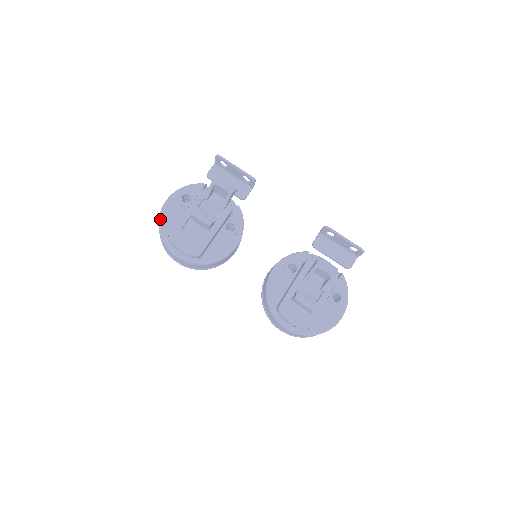
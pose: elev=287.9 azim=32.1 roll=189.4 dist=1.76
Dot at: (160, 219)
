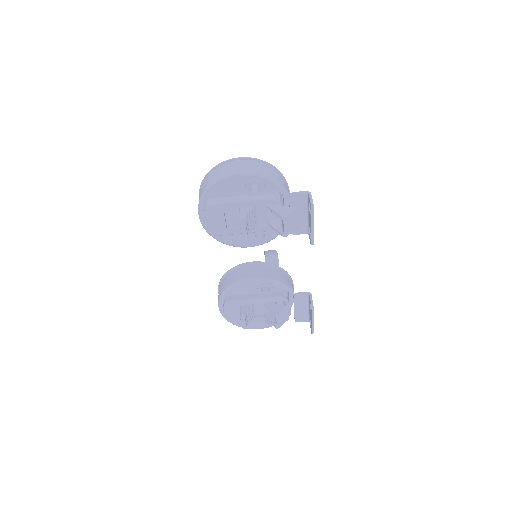
Dot at: (217, 182)
